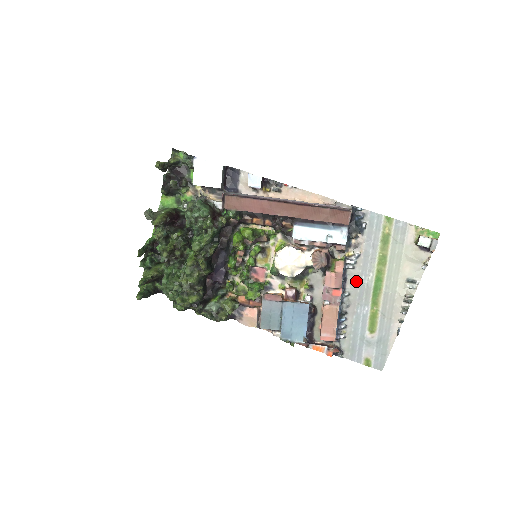
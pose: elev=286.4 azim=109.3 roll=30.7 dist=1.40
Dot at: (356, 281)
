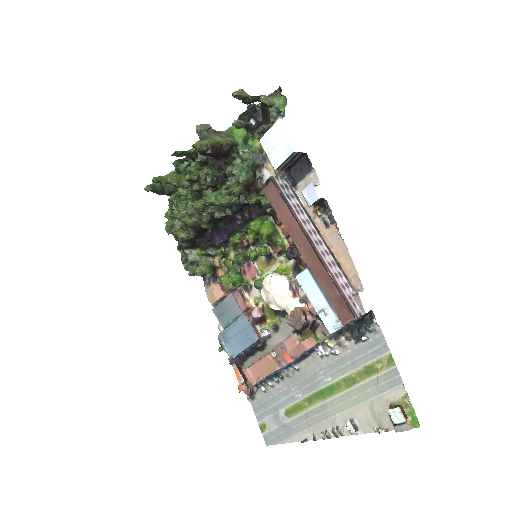
Dot at: (313, 368)
